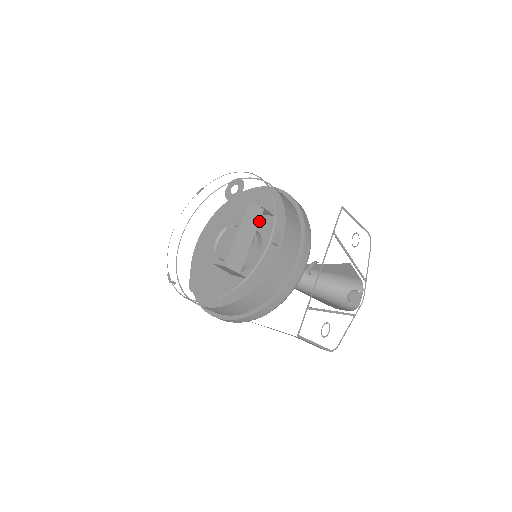
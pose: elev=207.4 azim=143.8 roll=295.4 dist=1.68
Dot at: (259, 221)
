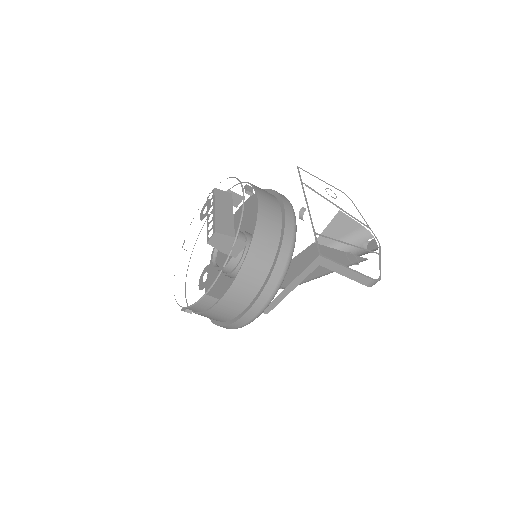
Dot at: (232, 201)
